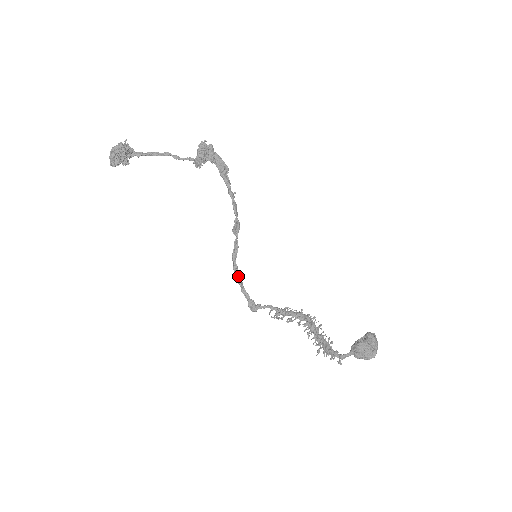
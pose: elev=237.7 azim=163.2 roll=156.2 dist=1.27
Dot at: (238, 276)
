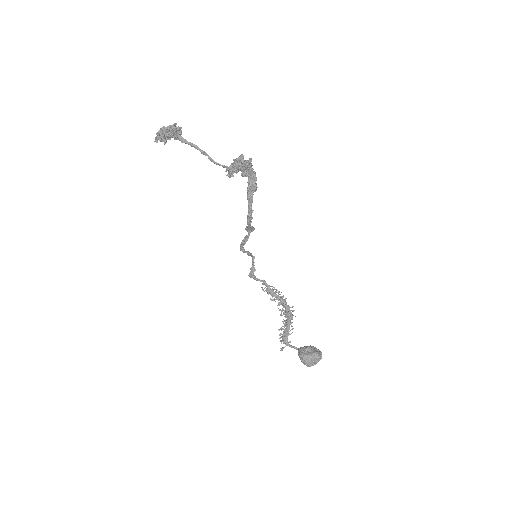
Dot at: (246, 252)
